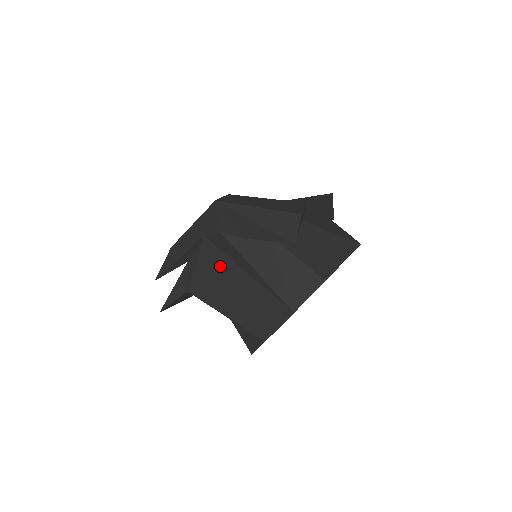
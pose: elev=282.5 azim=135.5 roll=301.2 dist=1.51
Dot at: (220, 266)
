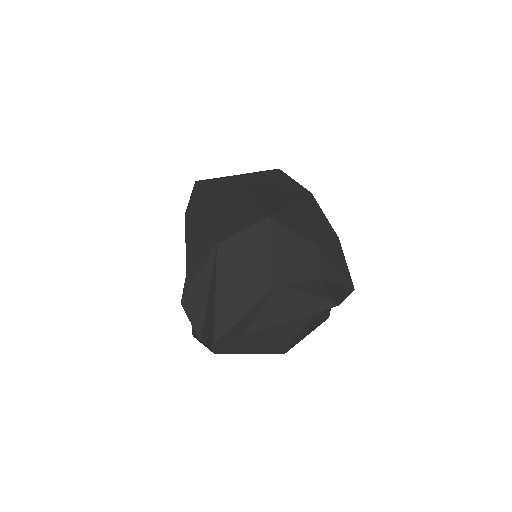
Dot at: occluded
